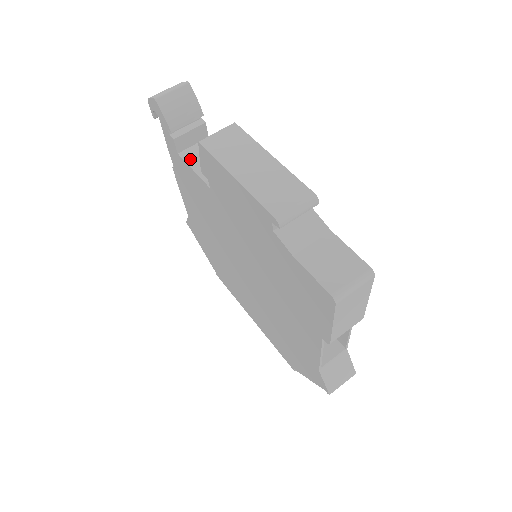
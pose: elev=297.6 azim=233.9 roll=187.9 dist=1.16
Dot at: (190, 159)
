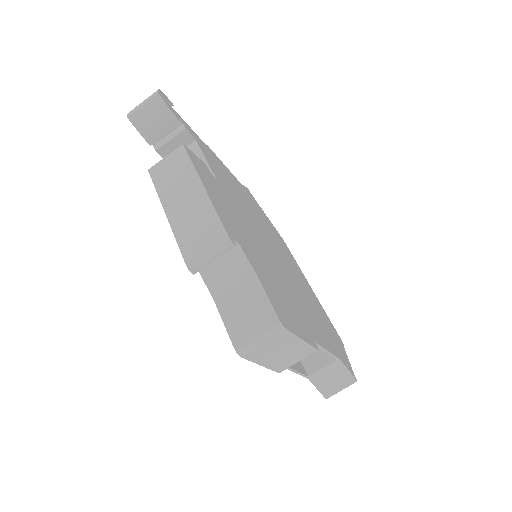
Dot at: occluded
